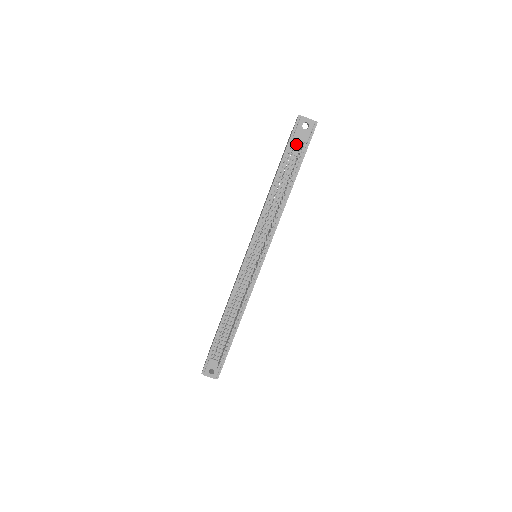
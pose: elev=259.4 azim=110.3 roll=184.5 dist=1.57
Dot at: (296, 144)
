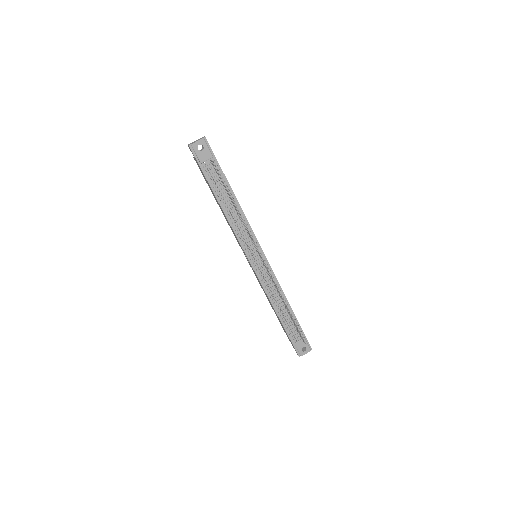
Dot at: (207, 165)
